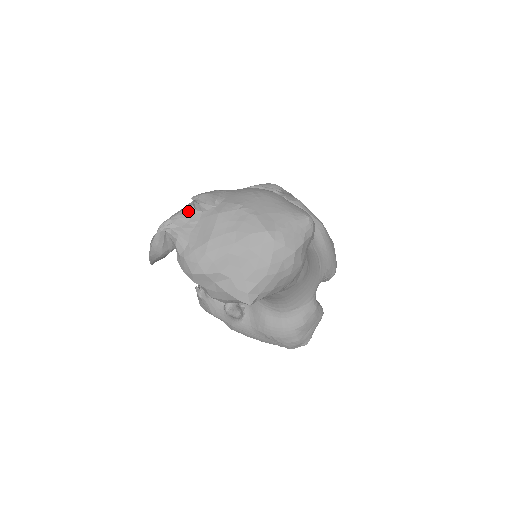
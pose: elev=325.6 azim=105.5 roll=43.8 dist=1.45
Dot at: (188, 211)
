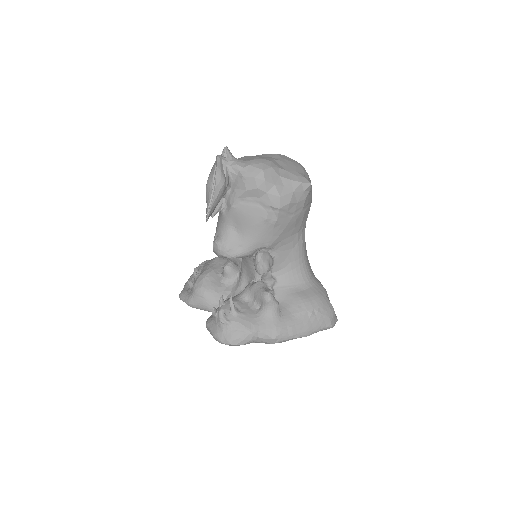
Dot at: occluded
